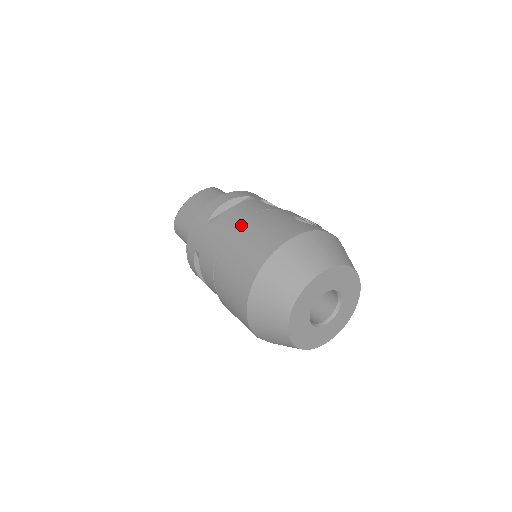
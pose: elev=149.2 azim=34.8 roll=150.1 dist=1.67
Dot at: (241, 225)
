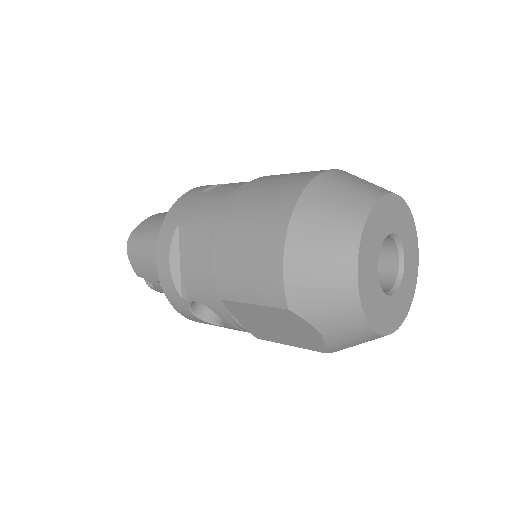
Dot at: occluded
